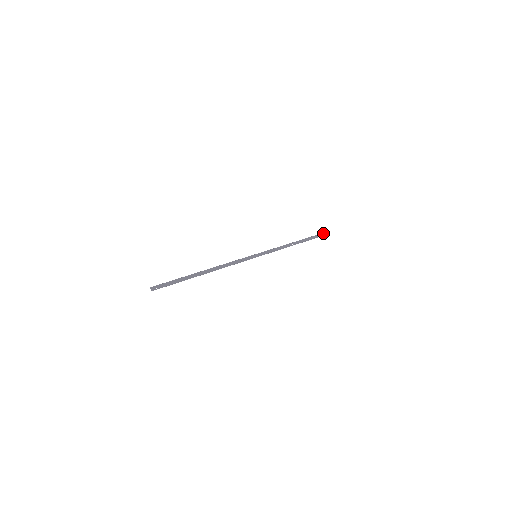
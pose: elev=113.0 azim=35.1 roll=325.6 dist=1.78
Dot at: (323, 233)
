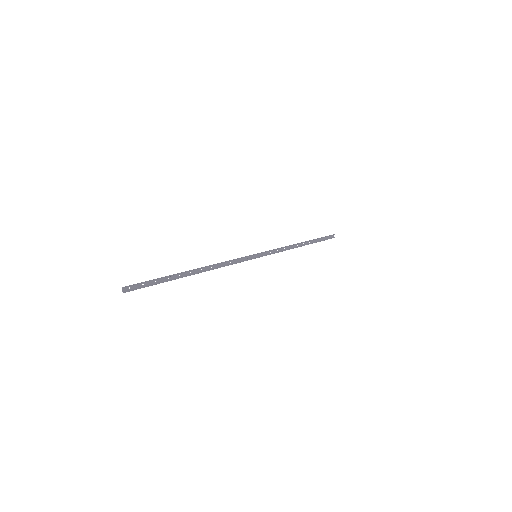
Dot at: (332, 235)
